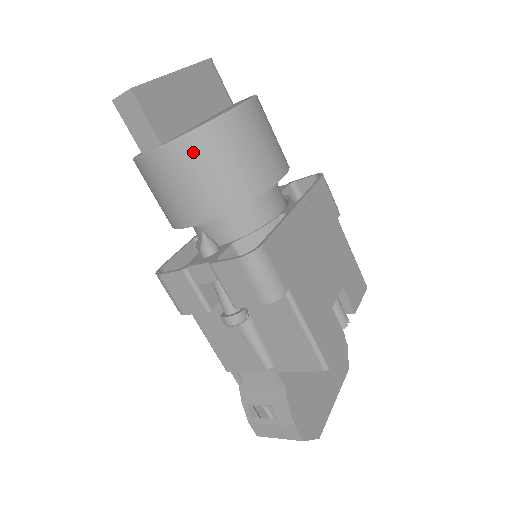
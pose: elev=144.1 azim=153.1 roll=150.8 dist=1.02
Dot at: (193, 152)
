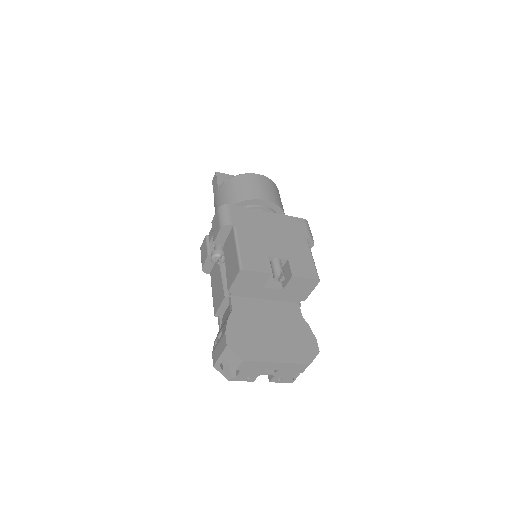
Dot at: (226, 186)
